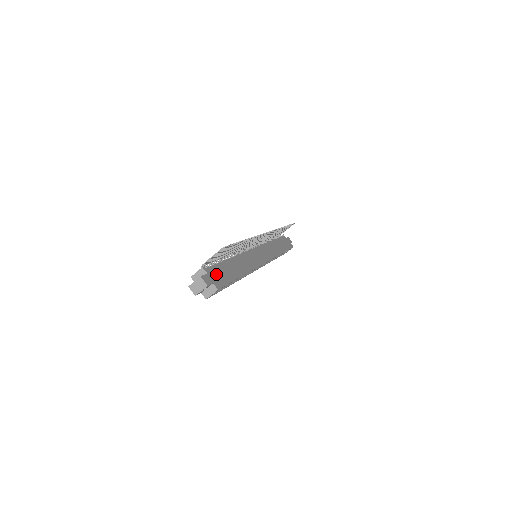
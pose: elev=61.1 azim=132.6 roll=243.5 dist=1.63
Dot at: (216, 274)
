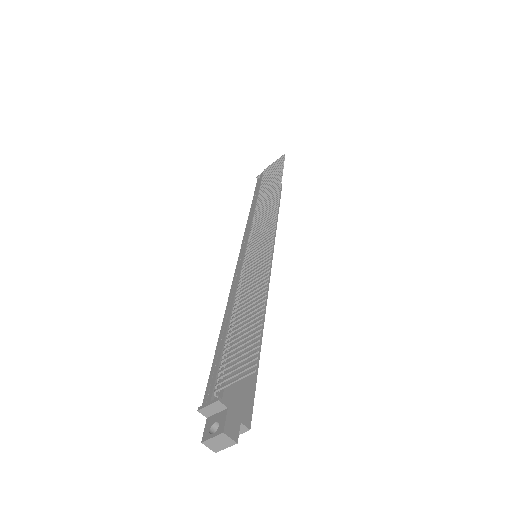
Dot at: (237, 390)
